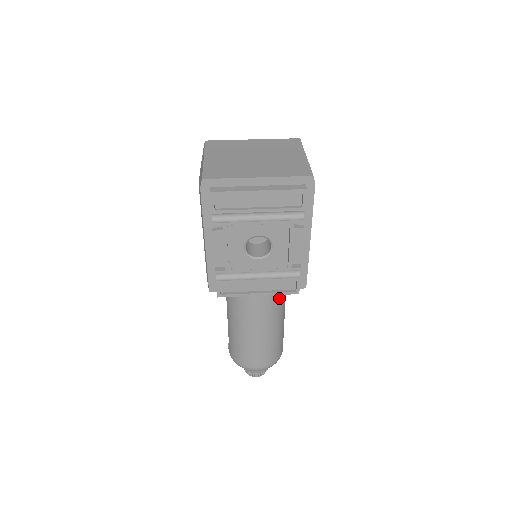
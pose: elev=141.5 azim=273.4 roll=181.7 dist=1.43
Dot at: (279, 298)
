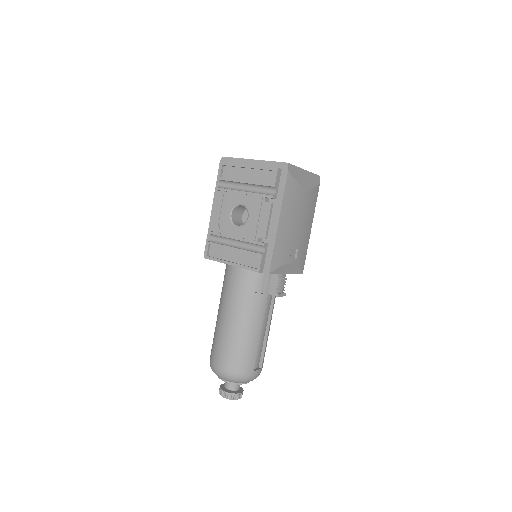
Dot at: (255, 292)
